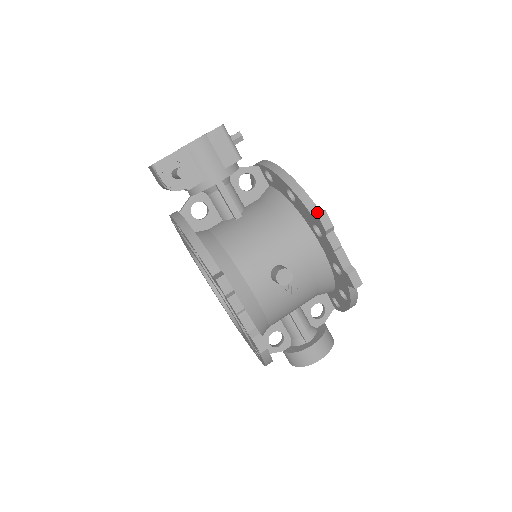
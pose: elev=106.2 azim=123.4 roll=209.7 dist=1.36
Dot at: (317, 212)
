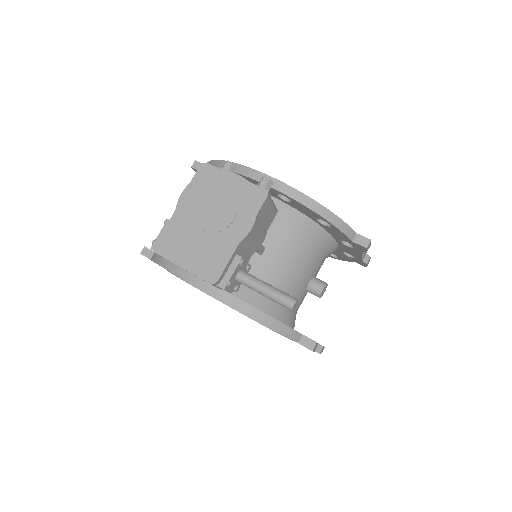
Dot at: (360, 241)
